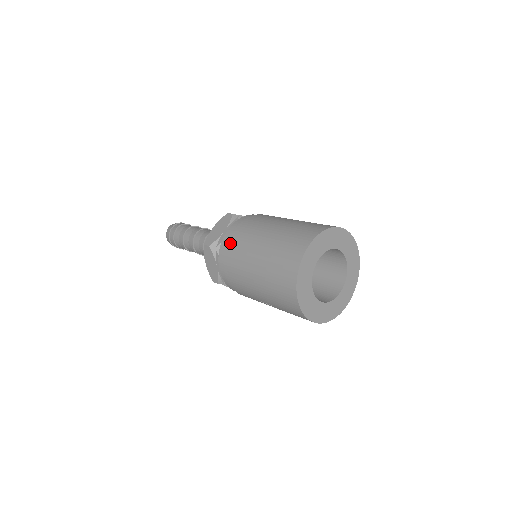
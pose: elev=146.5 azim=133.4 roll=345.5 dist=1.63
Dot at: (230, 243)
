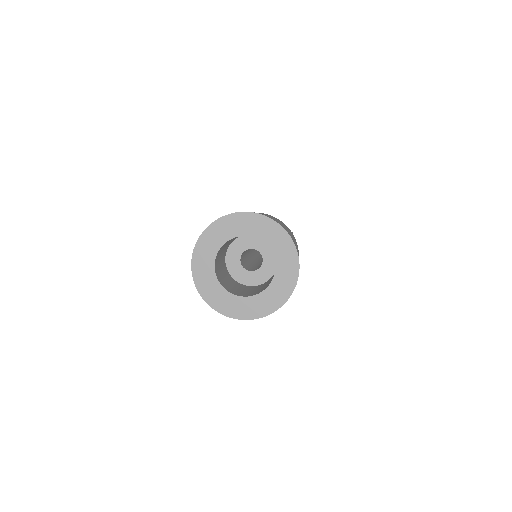
Dot at: occluded
